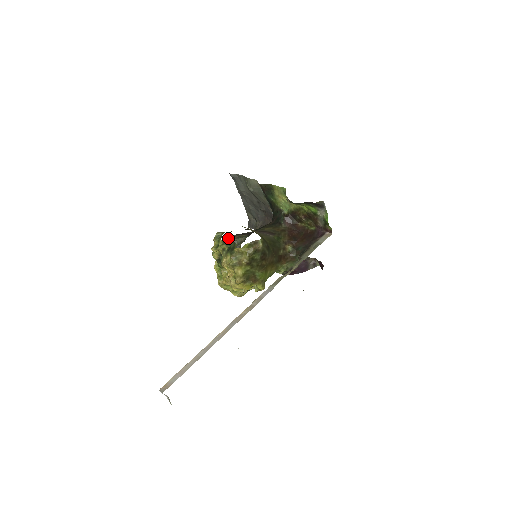
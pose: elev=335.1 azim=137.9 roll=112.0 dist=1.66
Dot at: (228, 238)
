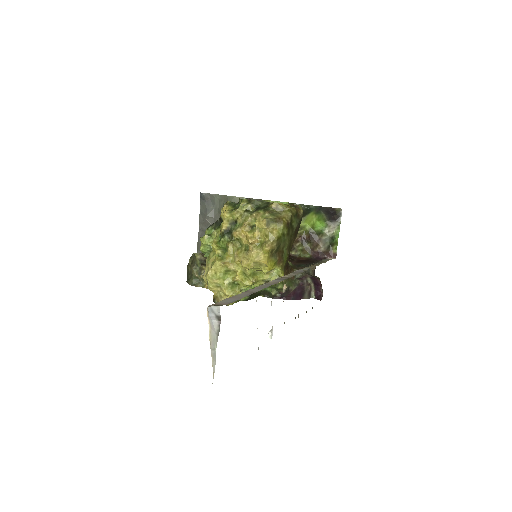
Dot at: (192, 255)
